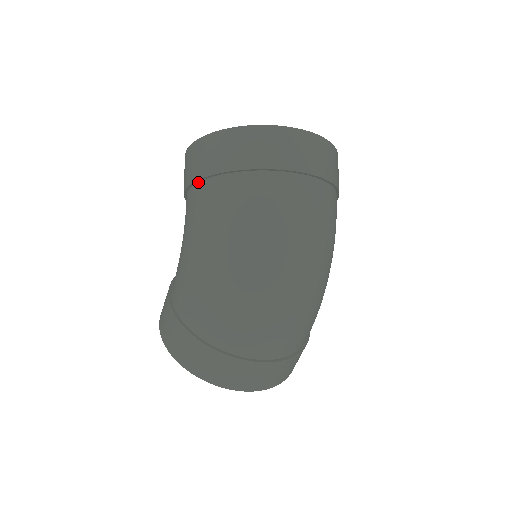
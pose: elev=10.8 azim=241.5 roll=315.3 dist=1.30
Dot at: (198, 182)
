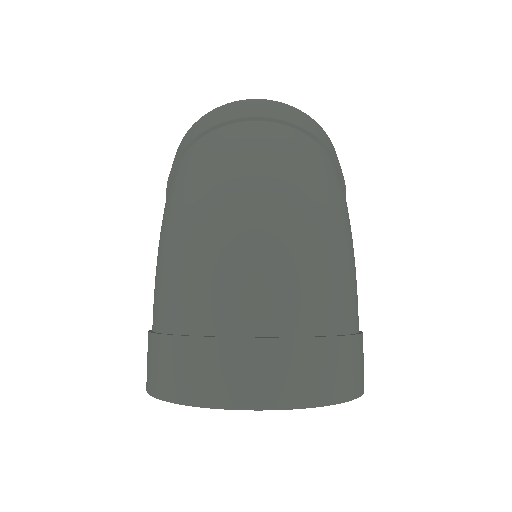
Dot at: occluded
